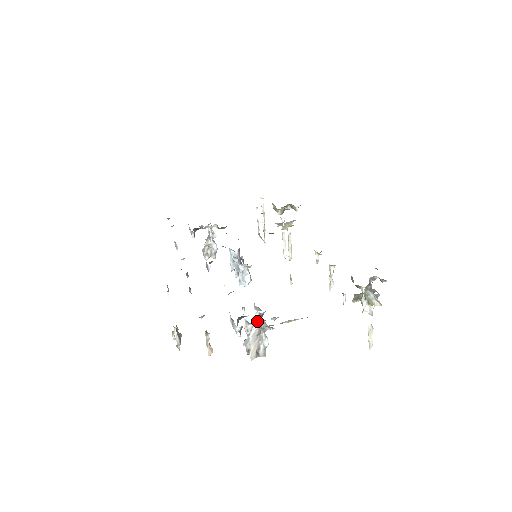
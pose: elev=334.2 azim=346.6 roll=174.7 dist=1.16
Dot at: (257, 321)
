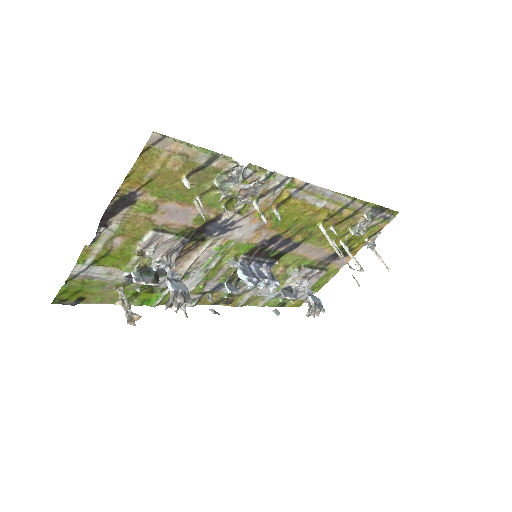
Dot at: (176, 277)
